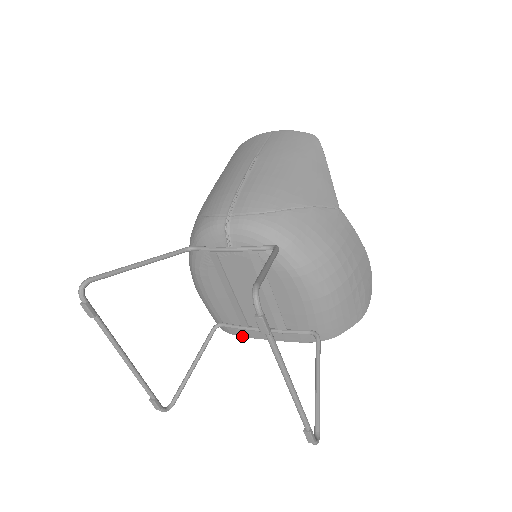
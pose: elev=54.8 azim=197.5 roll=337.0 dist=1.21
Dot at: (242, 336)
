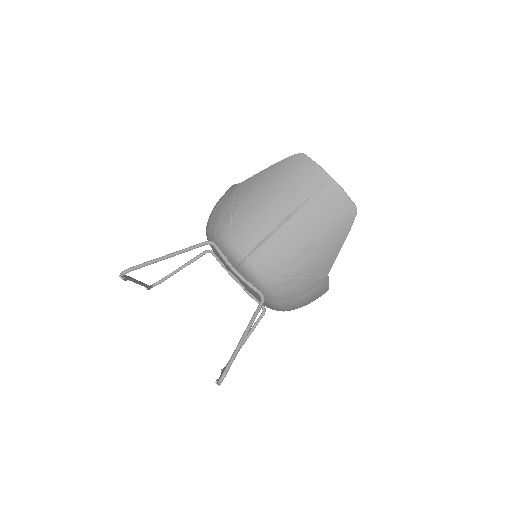
Dot at: occluded
